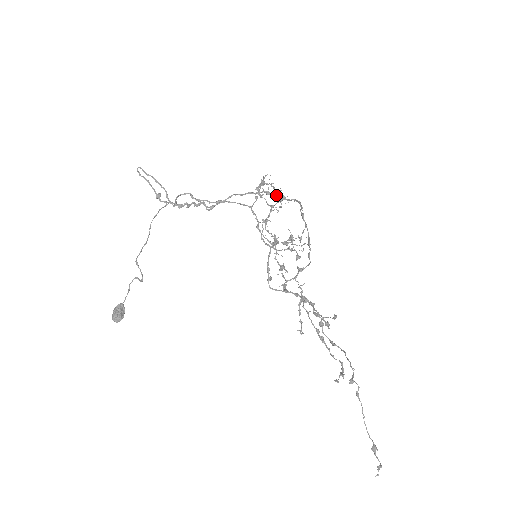
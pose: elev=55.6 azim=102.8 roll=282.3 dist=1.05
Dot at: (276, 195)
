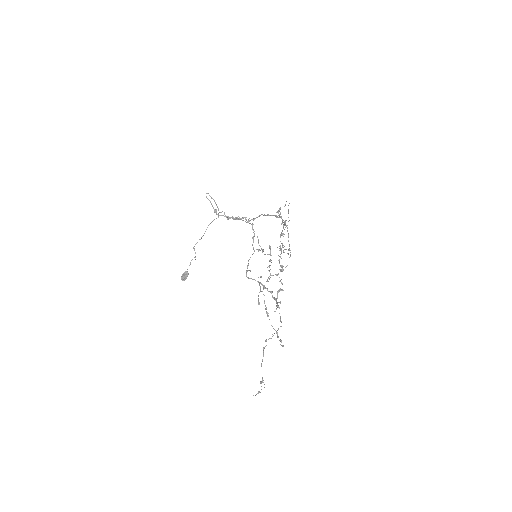
Dot at: occluded
